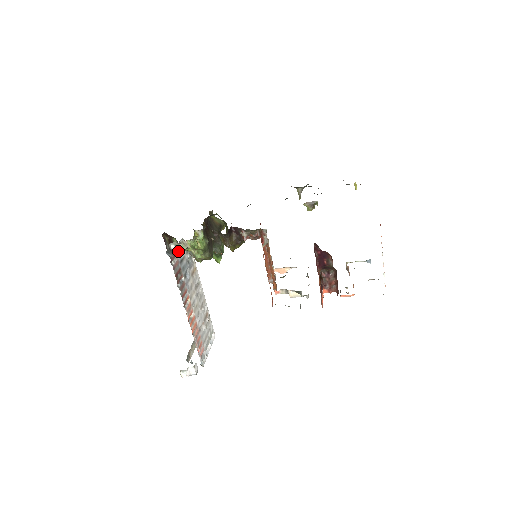
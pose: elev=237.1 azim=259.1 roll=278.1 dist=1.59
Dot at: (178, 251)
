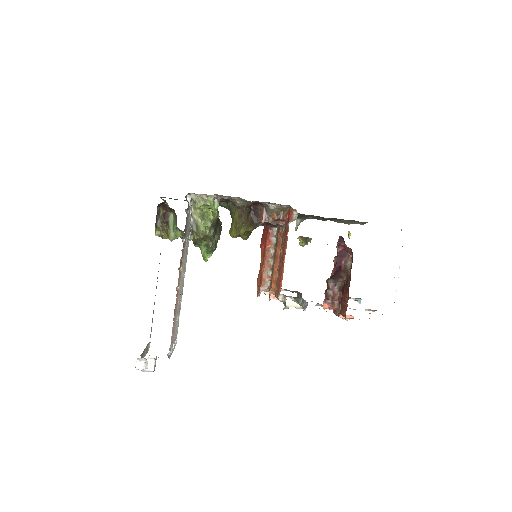
Dot at: (189, 209)
